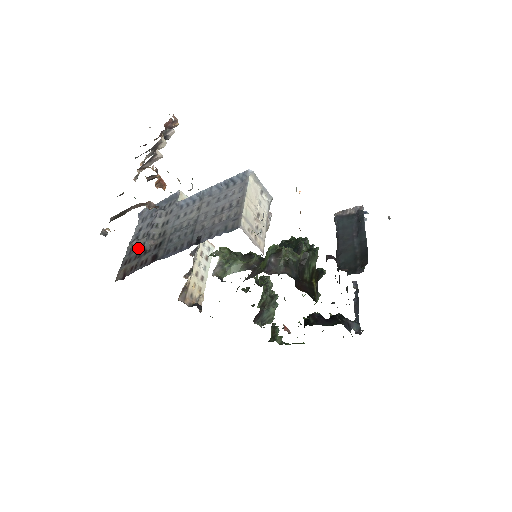
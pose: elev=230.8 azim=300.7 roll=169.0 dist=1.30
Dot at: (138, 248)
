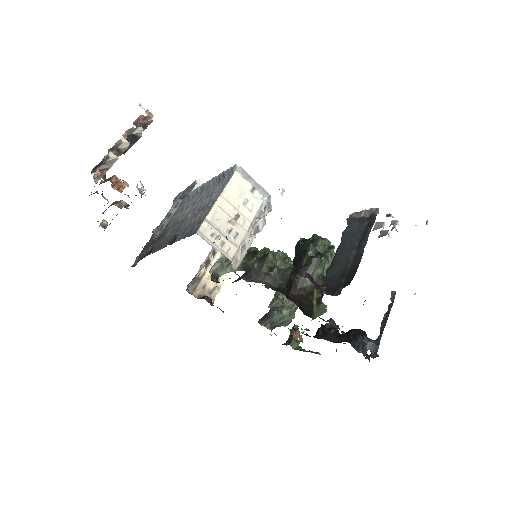
Dot at: occluded
